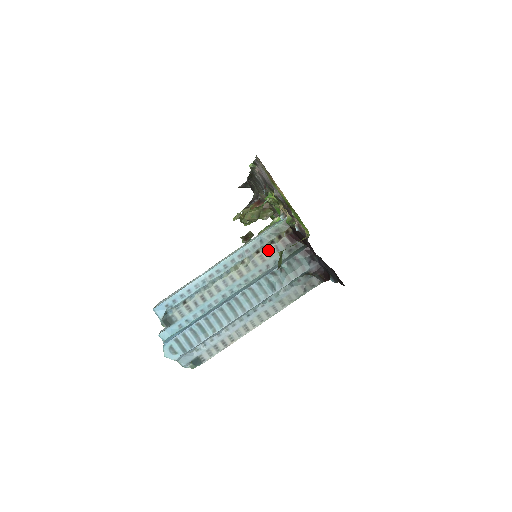
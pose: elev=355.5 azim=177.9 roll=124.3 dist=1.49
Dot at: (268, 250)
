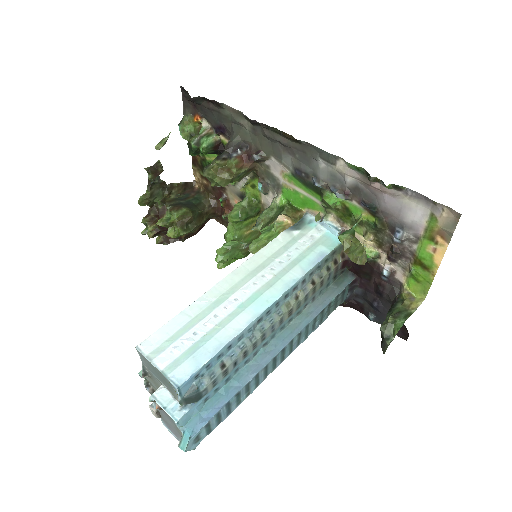
Dot at: (323, 280)
